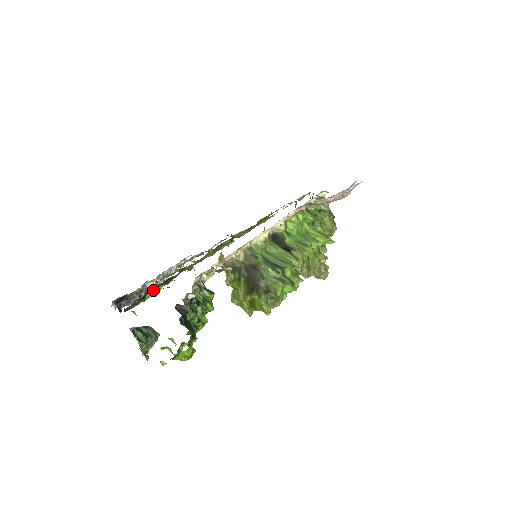
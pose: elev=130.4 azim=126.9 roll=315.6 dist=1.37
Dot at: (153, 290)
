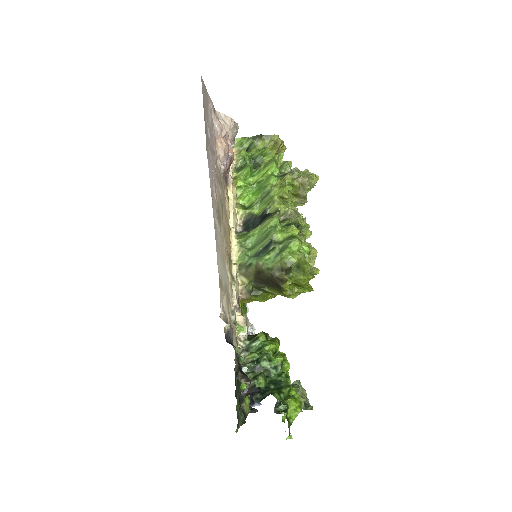
Dot at: (239, 384)
